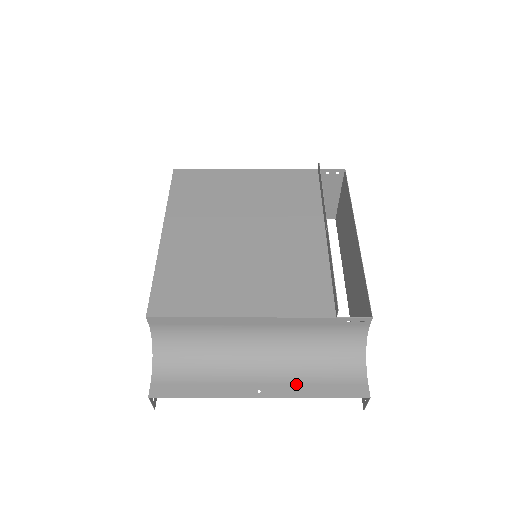
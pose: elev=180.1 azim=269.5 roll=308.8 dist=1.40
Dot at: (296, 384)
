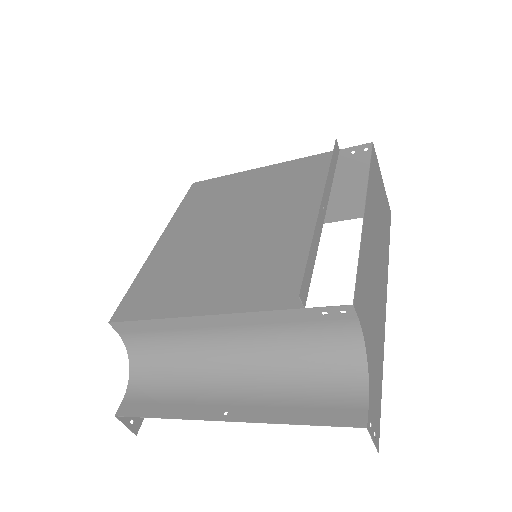
Dot at: (271, 405)
